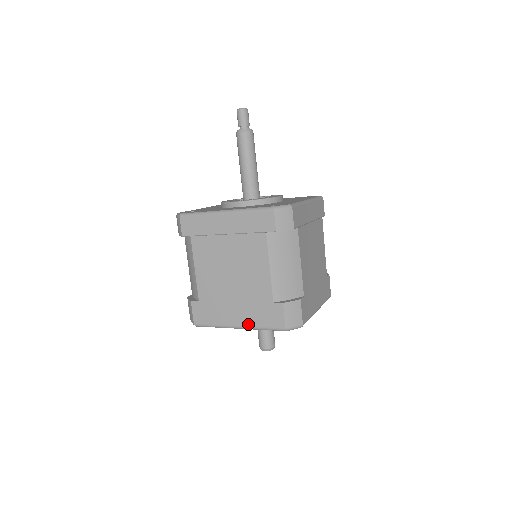
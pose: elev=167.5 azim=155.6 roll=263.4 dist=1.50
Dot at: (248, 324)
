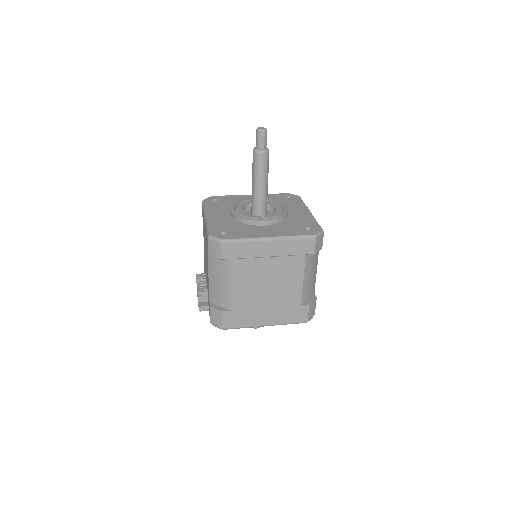
Dot at: (276, 322)
